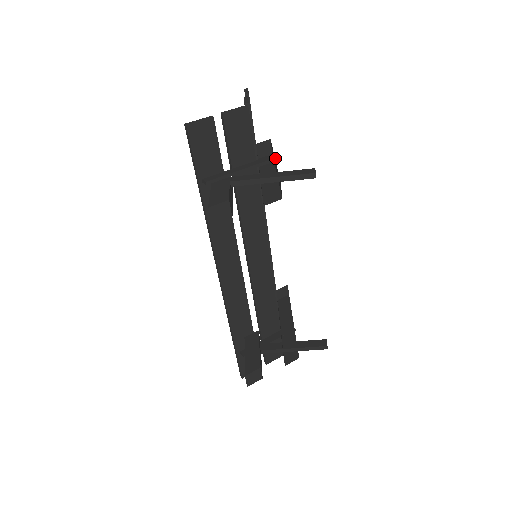
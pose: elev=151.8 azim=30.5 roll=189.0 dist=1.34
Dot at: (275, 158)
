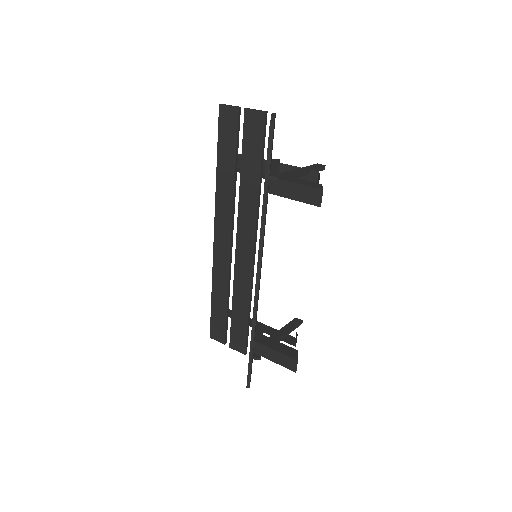
Dot at: (279, 160)
